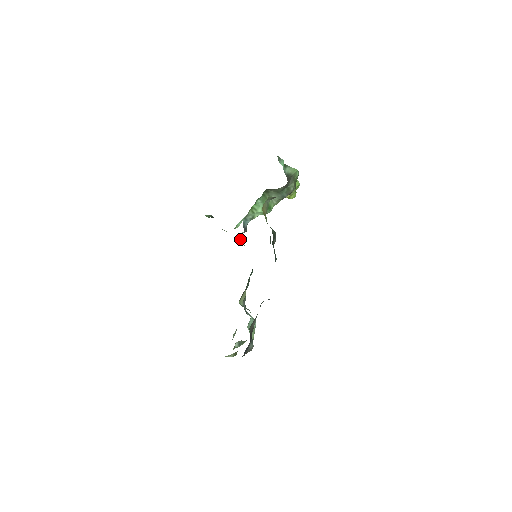
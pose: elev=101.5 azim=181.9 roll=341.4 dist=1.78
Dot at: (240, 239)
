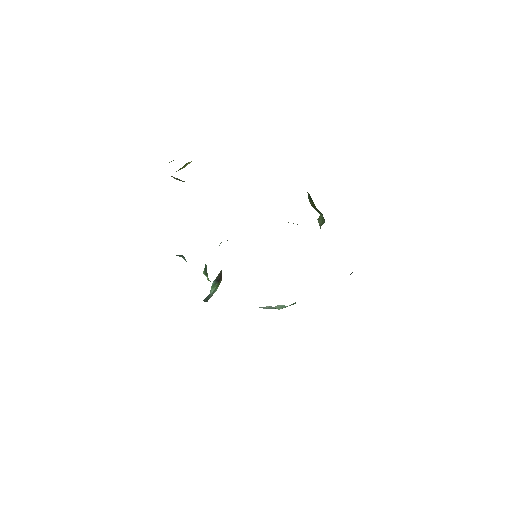
Dot at: occluded
